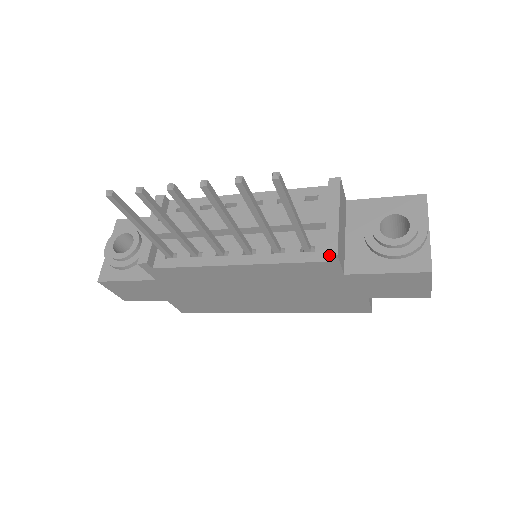
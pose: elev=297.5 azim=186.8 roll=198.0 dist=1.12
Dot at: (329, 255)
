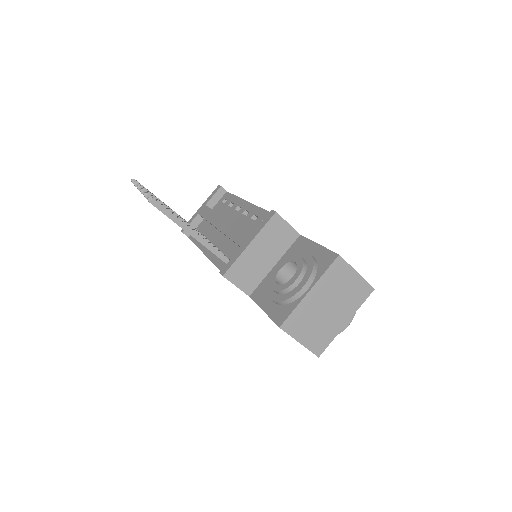
Dot at: (221, 273)
